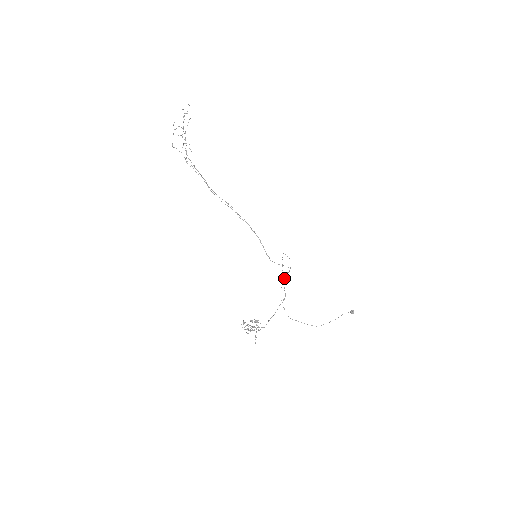
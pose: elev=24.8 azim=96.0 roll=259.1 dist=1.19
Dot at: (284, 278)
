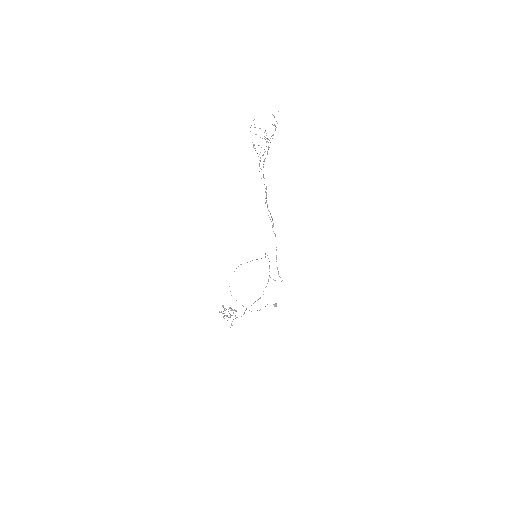
Dot at: occluded
